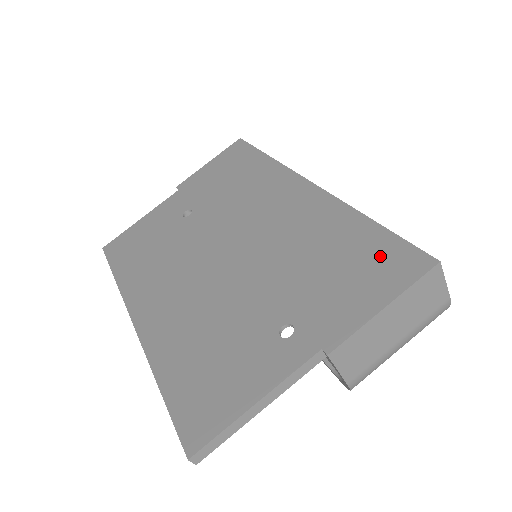
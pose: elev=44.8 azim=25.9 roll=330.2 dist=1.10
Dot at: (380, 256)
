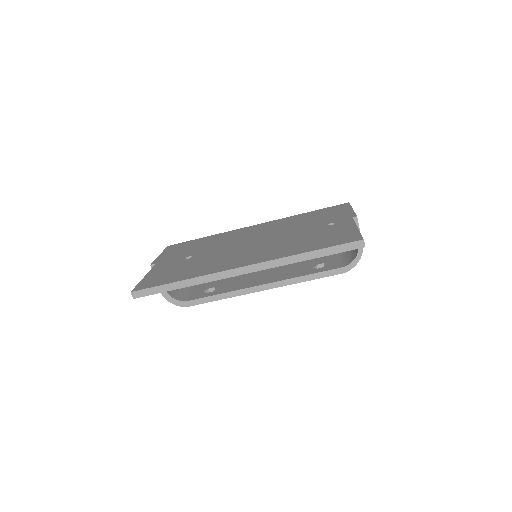
Dot at: (328, 210)
